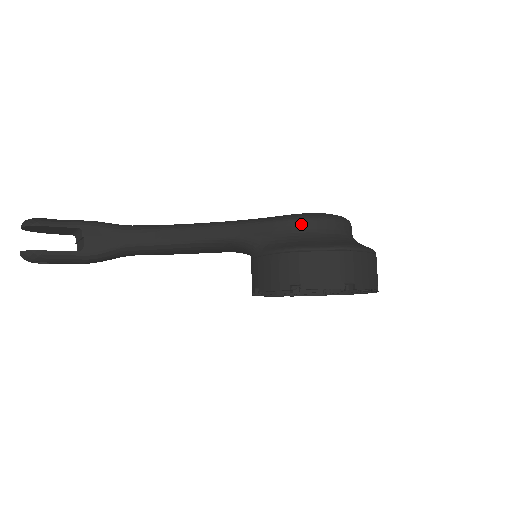
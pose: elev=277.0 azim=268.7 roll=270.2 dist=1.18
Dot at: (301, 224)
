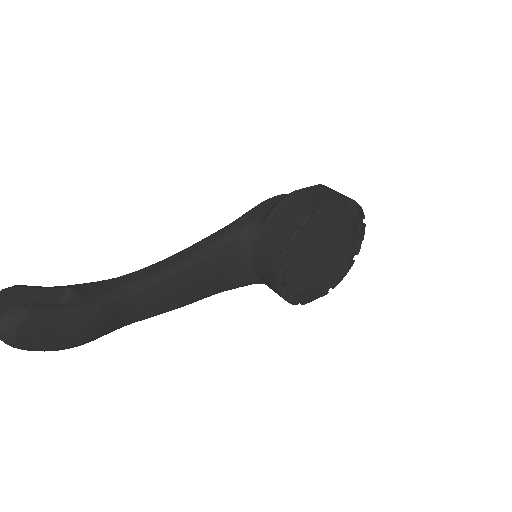
Dot at: (278, 198)
